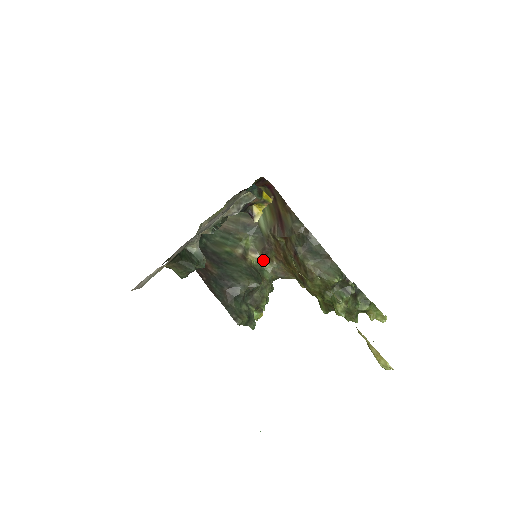
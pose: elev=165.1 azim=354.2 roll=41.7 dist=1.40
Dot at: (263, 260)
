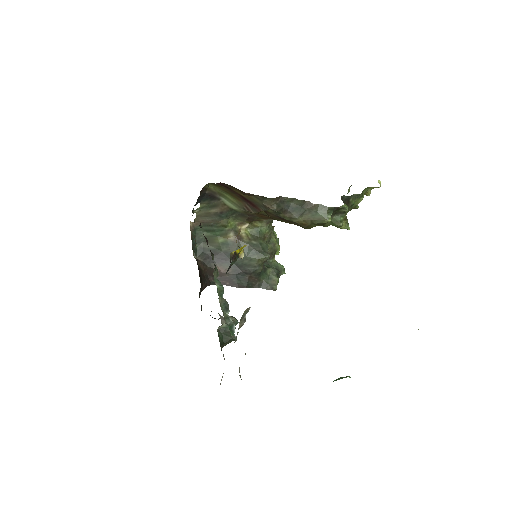
Dot at: (253, 223)
